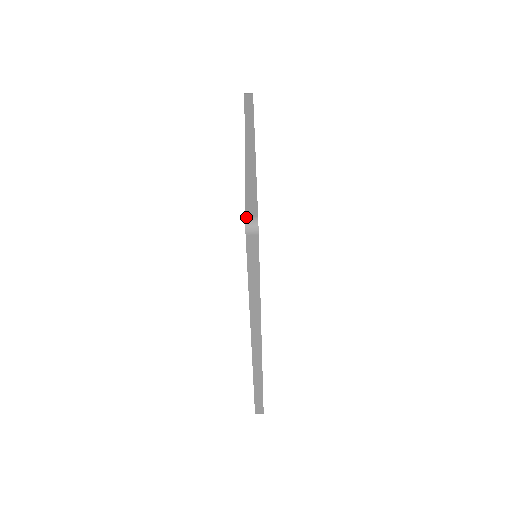
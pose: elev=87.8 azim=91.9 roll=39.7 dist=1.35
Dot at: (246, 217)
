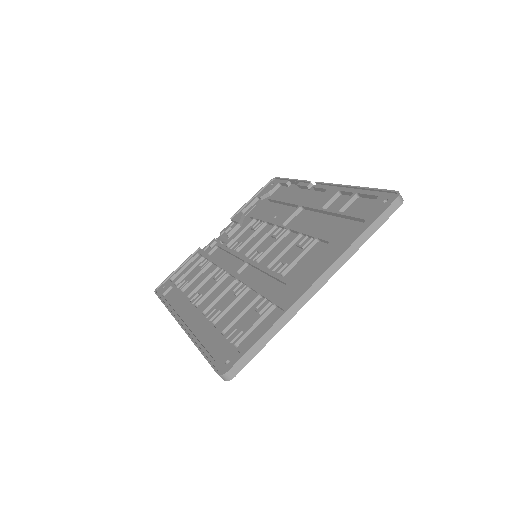
Dot at: (229, 372)
